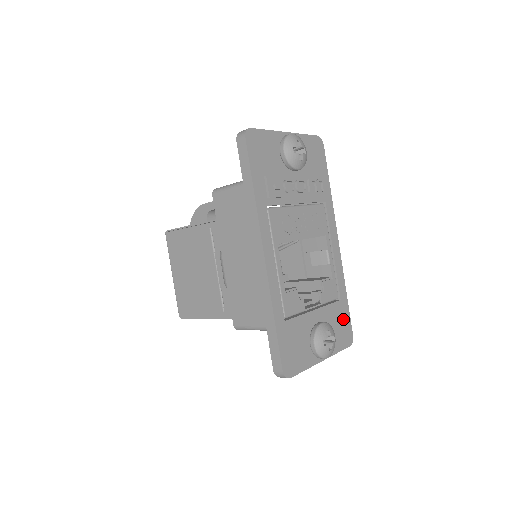
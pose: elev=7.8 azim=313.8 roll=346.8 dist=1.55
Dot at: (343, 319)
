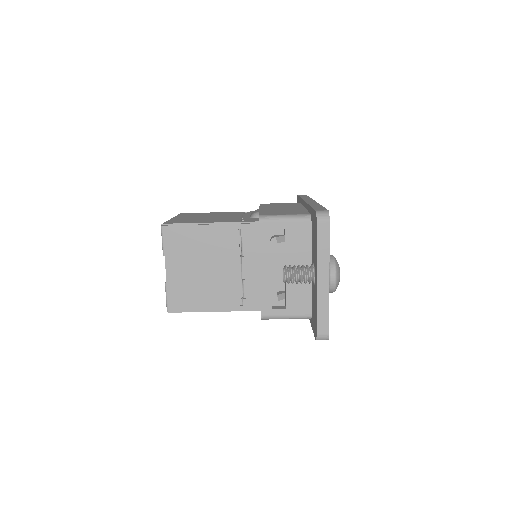
Dot at: occluded
